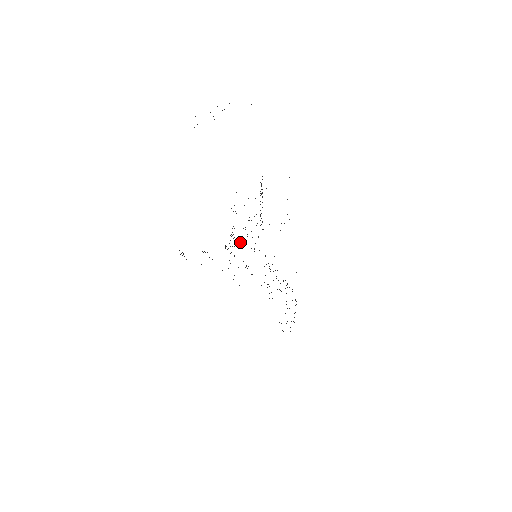
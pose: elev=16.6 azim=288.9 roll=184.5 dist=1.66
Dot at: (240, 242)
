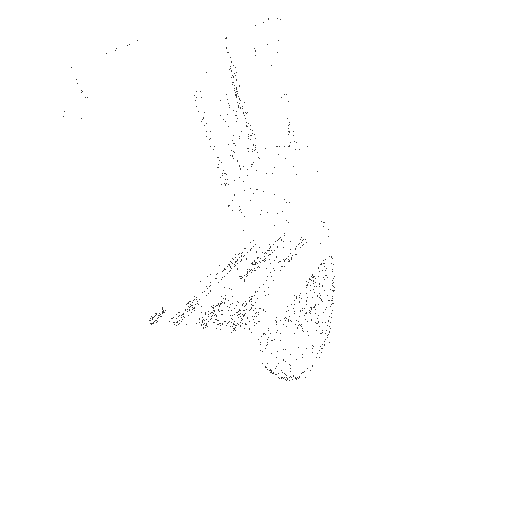
Dot at: occluded
